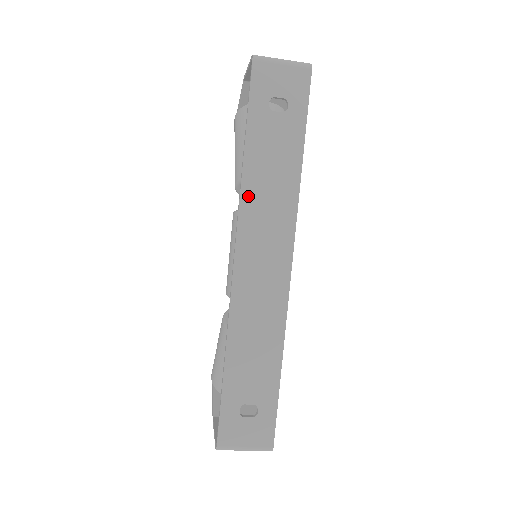
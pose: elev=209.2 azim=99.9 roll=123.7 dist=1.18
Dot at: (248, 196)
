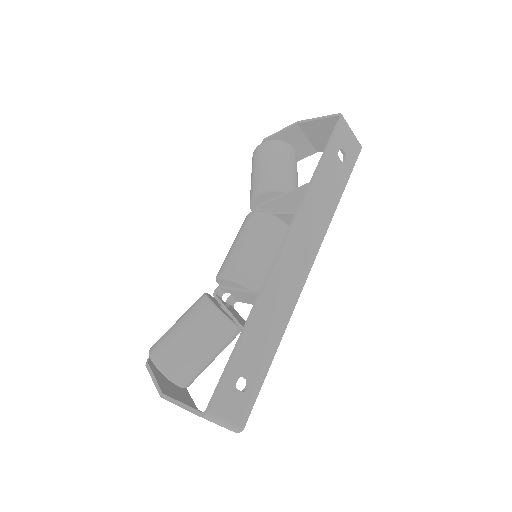
Dot at: (308, 203)
